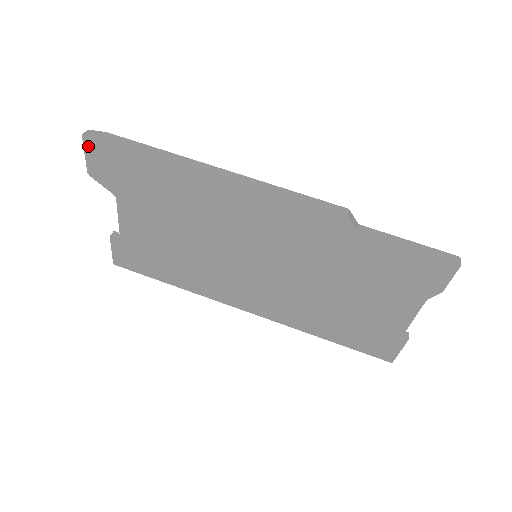
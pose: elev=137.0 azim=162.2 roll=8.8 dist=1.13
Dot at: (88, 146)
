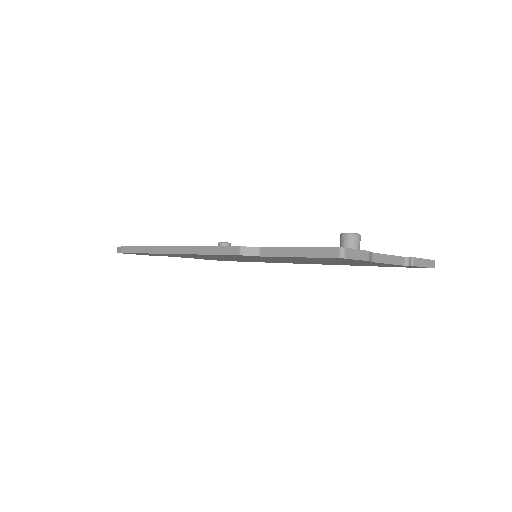
Dot at: occluded
